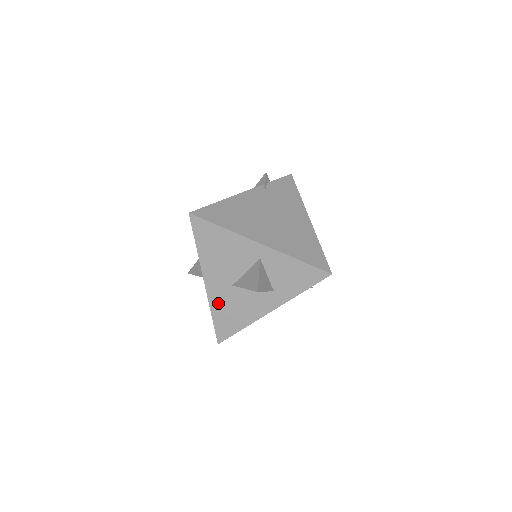
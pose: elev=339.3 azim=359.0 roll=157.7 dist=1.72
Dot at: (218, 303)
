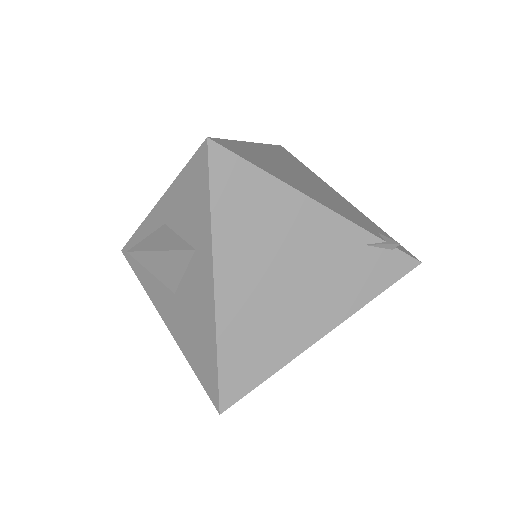
Dot at: (183, 337)
